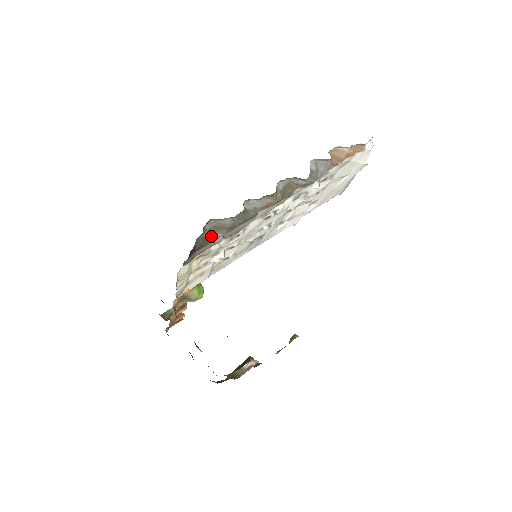
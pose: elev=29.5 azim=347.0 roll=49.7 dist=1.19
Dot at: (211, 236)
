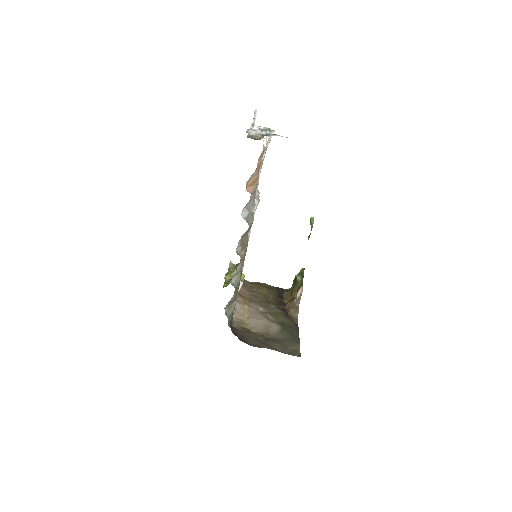
Dot at: (232, 310)
